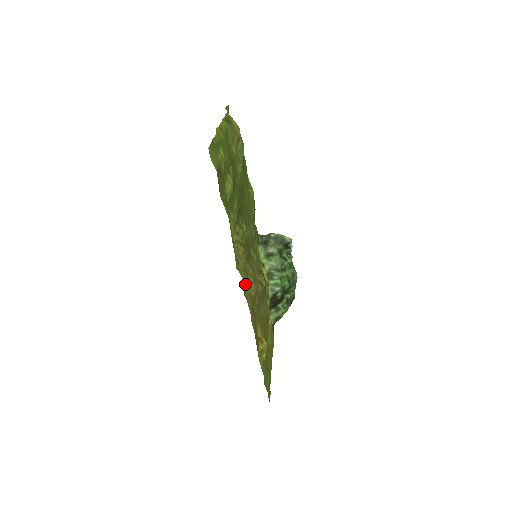
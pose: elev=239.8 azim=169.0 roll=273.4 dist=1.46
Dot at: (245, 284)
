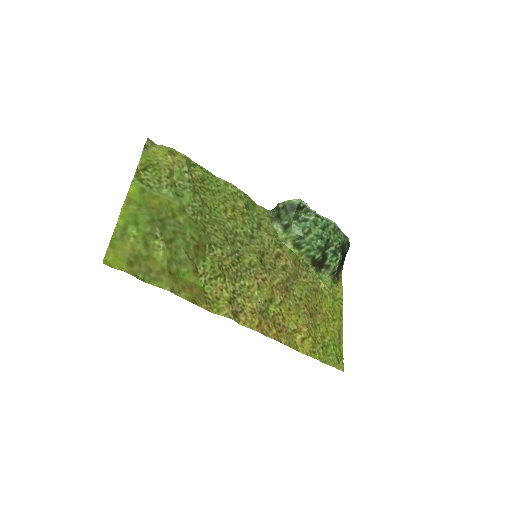
Dot at: (232, 316)
